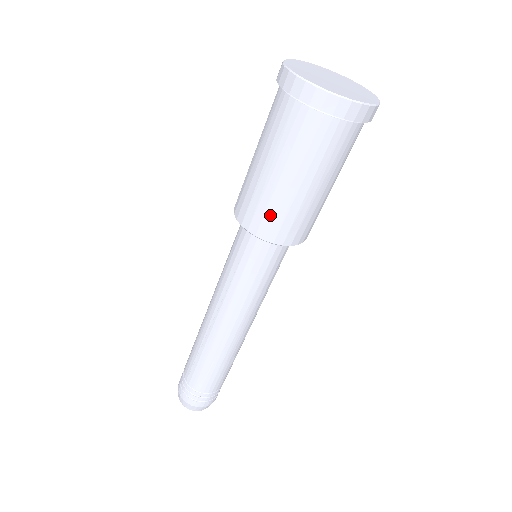
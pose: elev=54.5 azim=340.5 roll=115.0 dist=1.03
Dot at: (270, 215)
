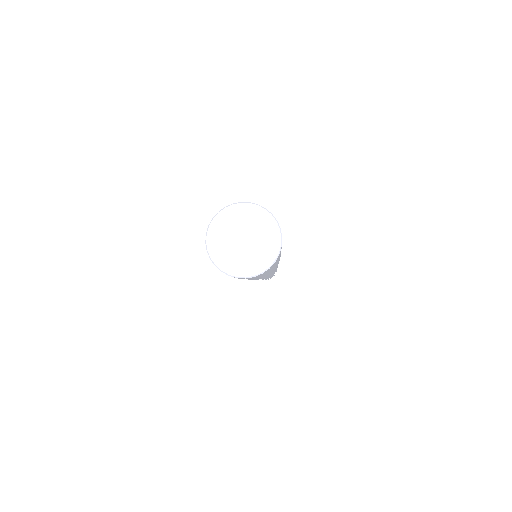
Dot at: occluded
